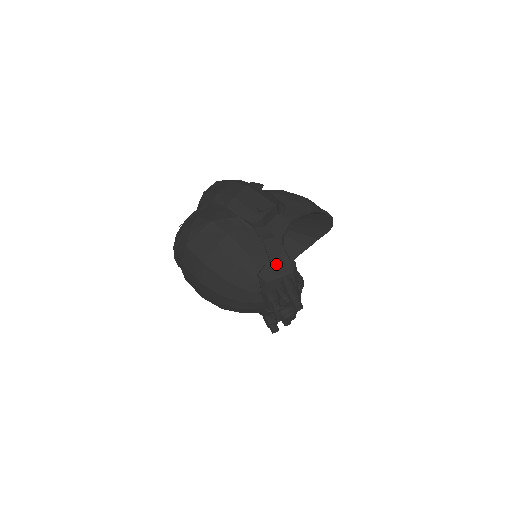
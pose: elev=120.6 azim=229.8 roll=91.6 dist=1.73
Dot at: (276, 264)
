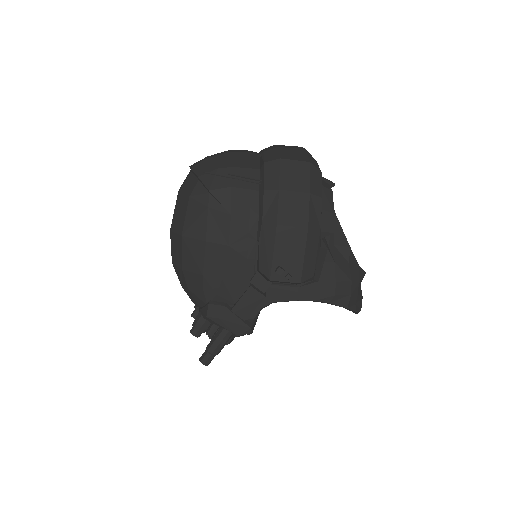
Dot at: (233, 316)
